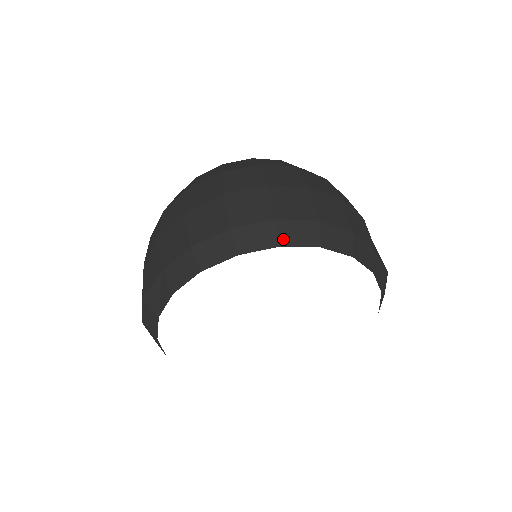
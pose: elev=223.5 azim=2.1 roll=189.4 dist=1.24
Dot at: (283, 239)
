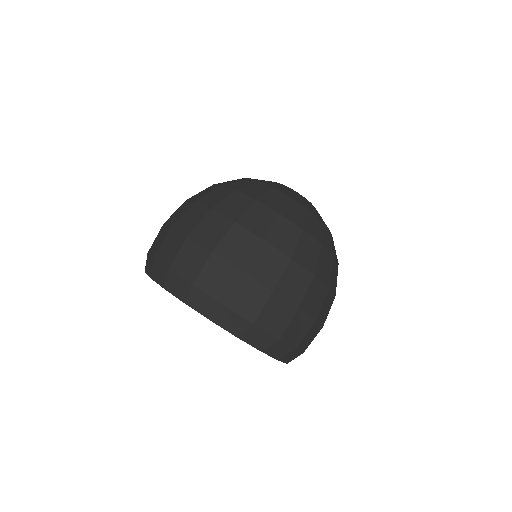
Dot at: (152, 273)
